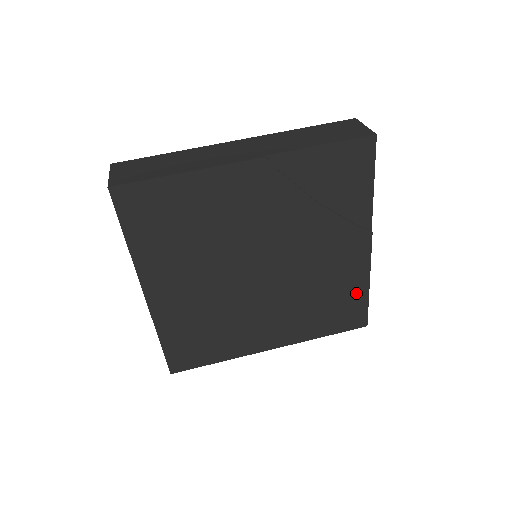
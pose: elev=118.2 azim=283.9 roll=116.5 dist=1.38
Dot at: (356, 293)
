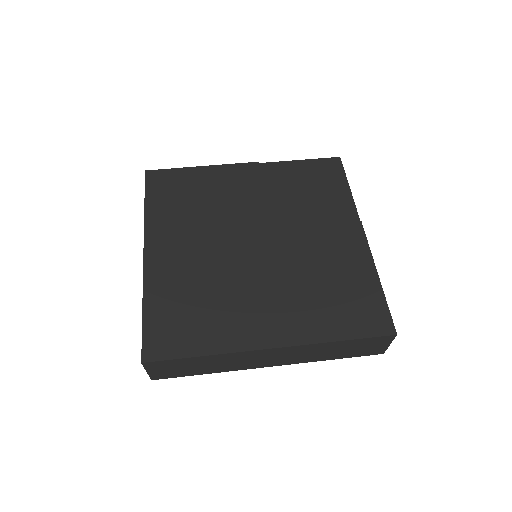
Dot at: (365, 284)
